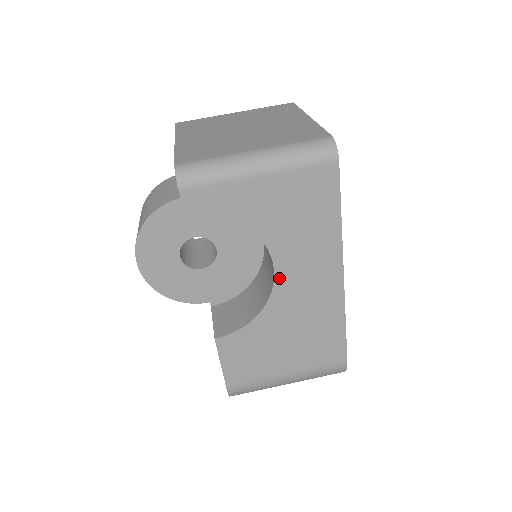
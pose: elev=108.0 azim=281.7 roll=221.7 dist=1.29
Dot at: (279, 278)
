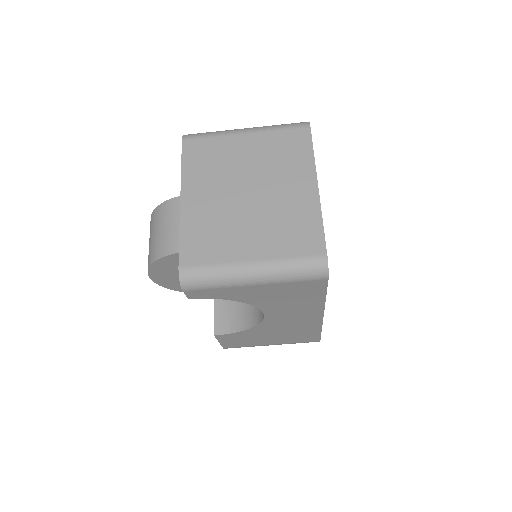
Dot at: (268, 318)
